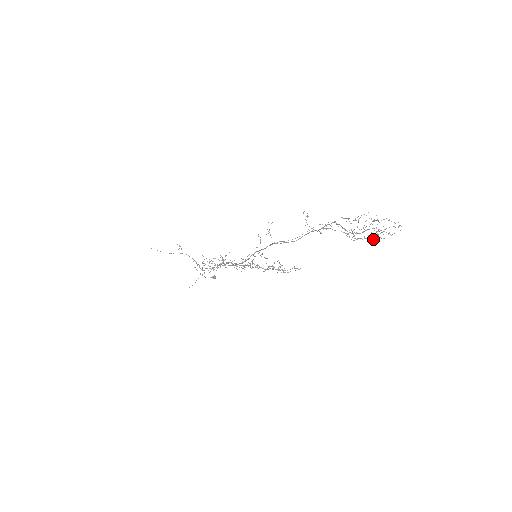
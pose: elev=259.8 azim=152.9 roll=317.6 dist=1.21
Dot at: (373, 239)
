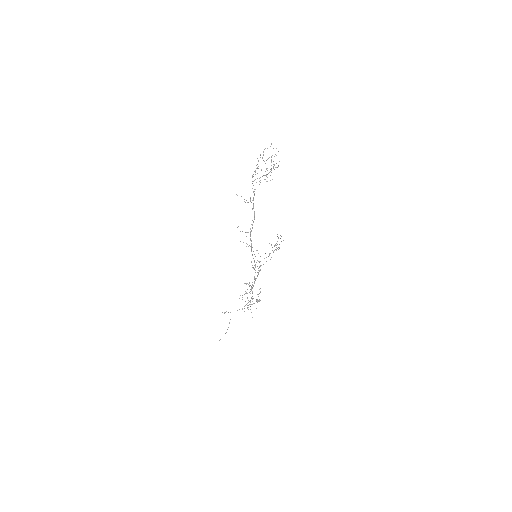
Dot at: (274, 165)
